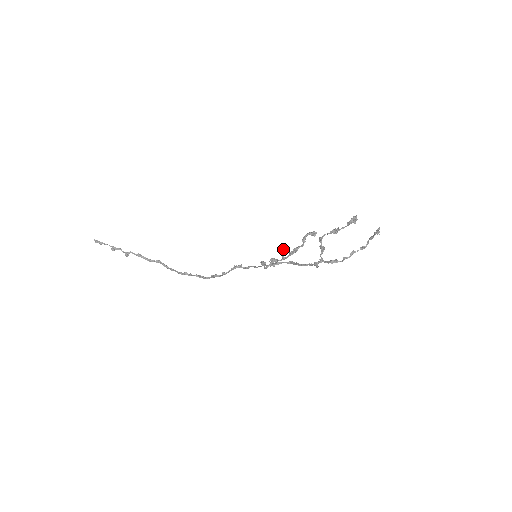
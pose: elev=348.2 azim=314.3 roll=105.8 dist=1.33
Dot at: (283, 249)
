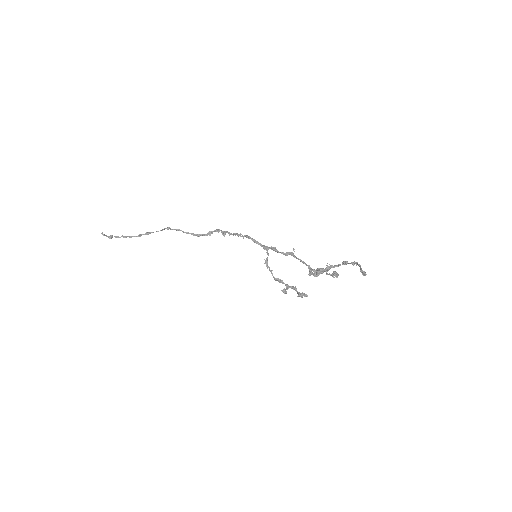
Dot at: occluded
